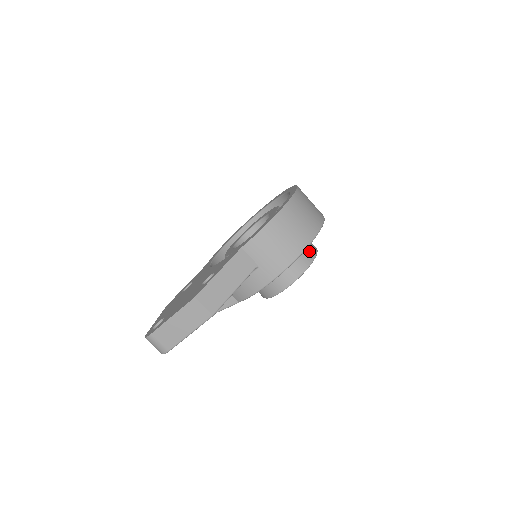
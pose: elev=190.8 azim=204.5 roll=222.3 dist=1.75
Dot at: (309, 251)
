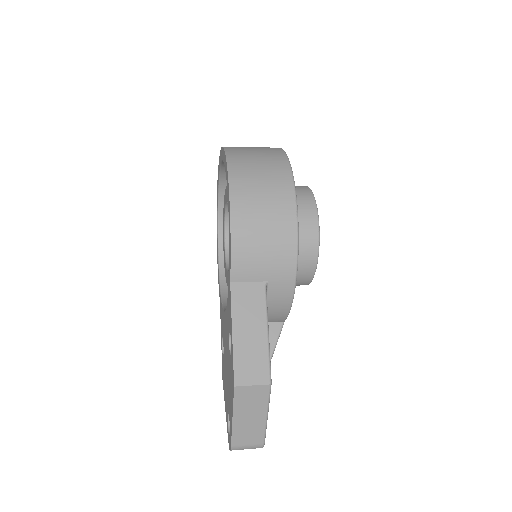
Dot at: (303, 202)
